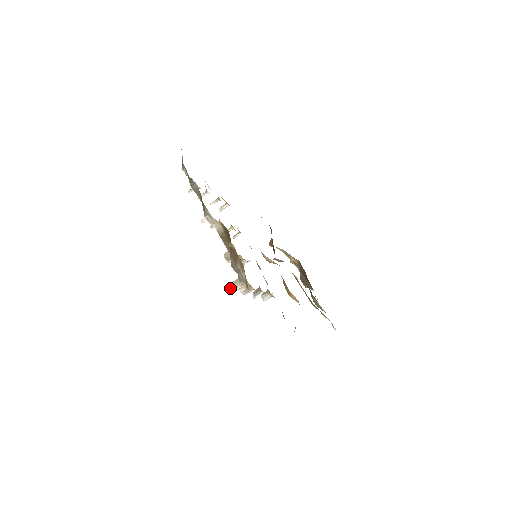
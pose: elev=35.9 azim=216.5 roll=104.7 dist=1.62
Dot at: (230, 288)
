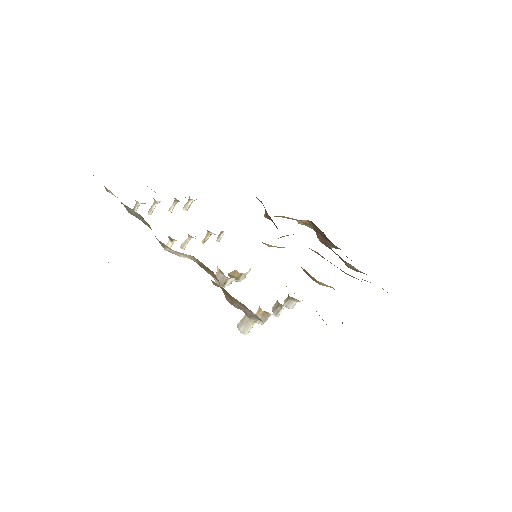
Dot at: (240, 330)
